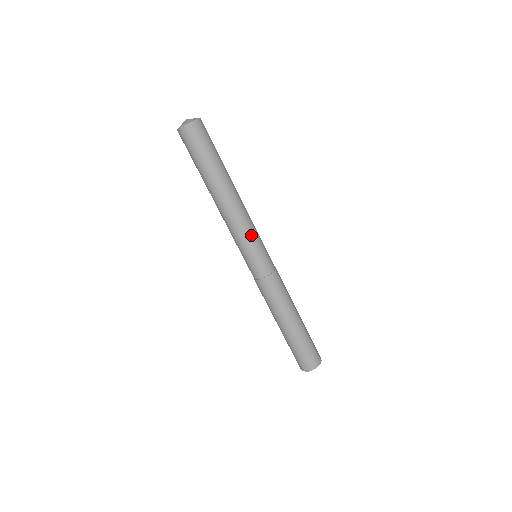
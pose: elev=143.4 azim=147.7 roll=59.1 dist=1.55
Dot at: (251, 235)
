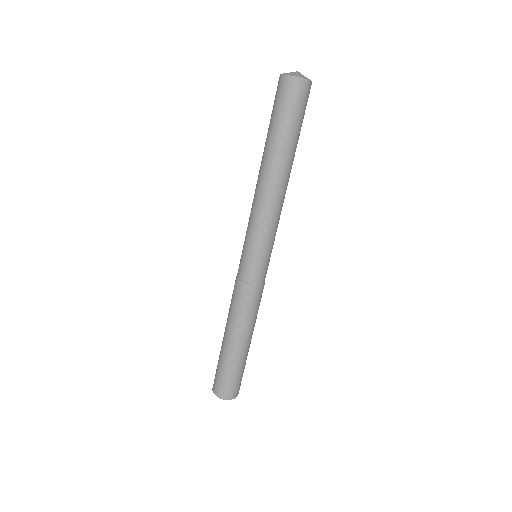
Dot at: occluded
